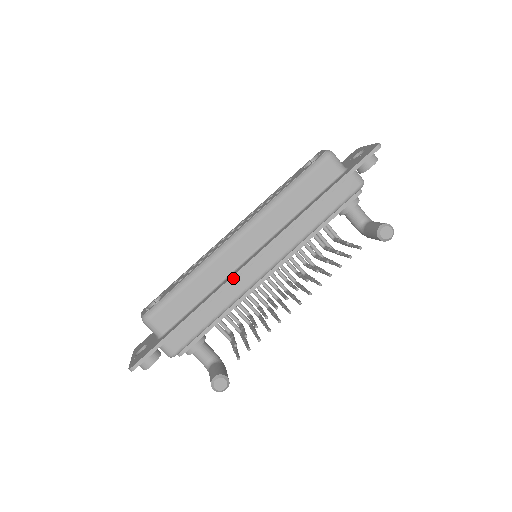
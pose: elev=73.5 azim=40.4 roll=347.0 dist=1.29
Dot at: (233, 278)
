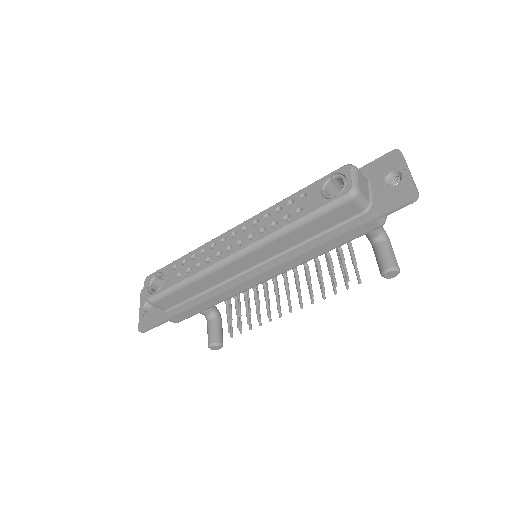
Dot at: (230, 290)
